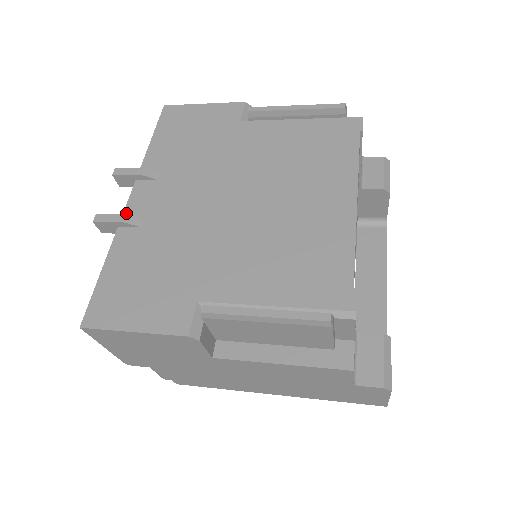
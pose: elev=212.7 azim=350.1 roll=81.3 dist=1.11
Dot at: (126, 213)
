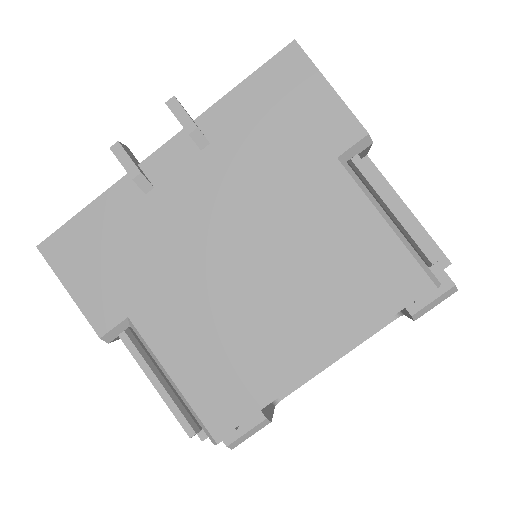
Dot at: (146, 163)
